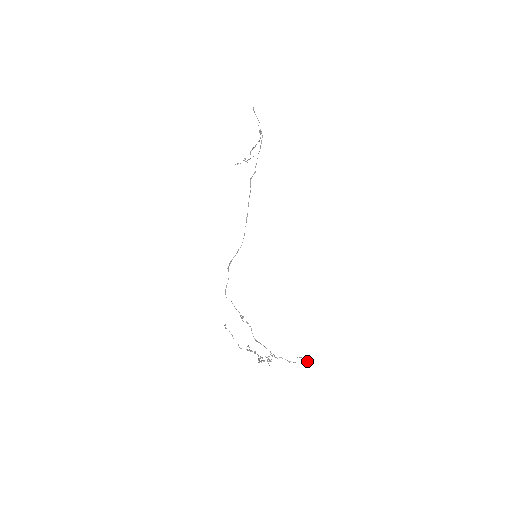
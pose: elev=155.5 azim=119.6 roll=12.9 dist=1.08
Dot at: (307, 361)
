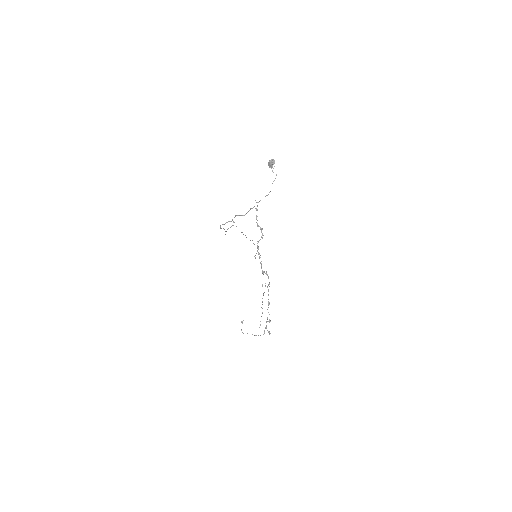
Dot at: (271, 162)
